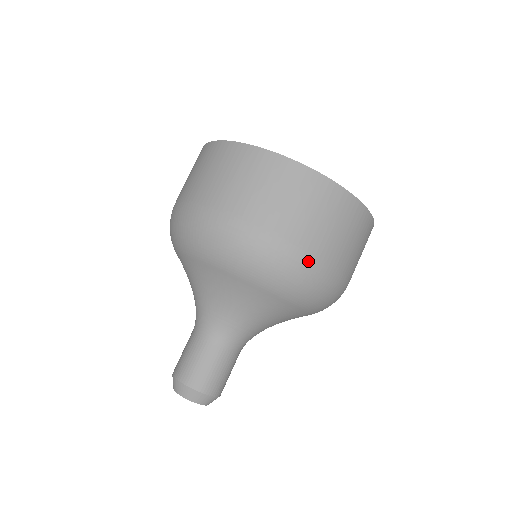
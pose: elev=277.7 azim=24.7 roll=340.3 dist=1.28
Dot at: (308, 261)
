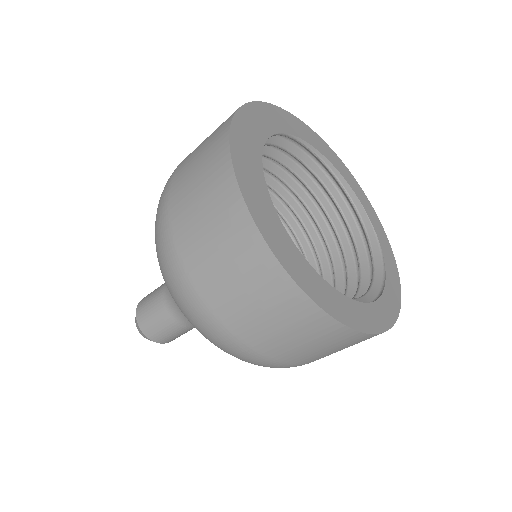
Dot at: occluded
